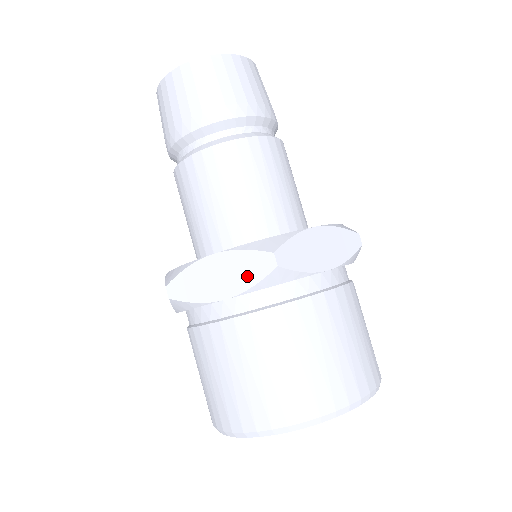
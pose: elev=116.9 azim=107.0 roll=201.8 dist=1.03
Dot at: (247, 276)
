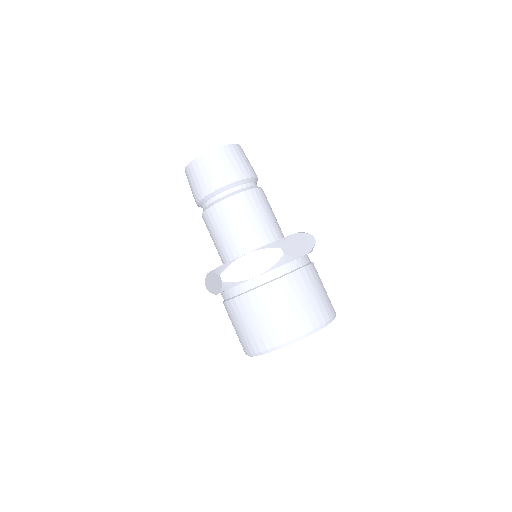
Dot at: (268, 262)
